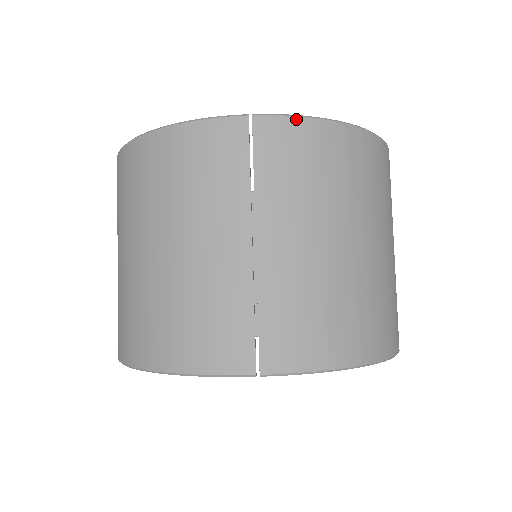
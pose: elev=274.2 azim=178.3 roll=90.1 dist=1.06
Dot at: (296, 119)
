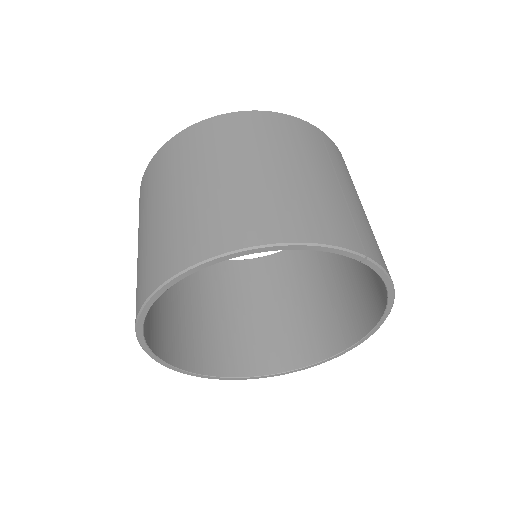
Dot at: (336, 146)
